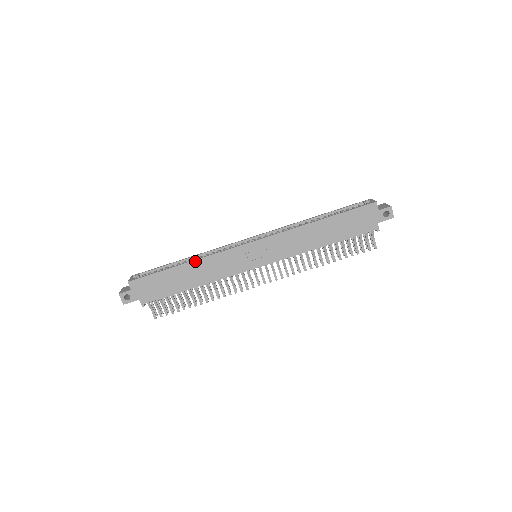
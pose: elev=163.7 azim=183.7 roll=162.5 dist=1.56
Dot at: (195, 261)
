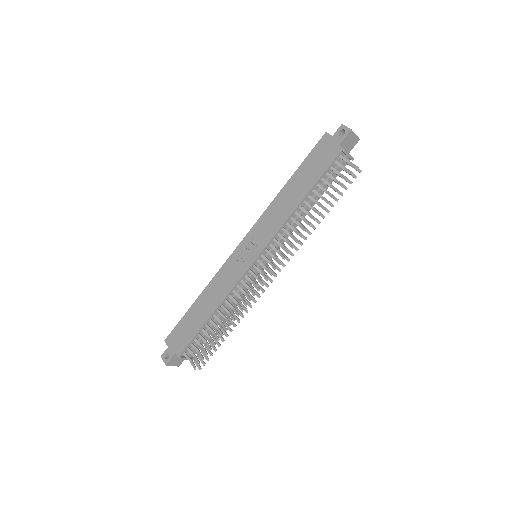
Dot at: (205, 289)
